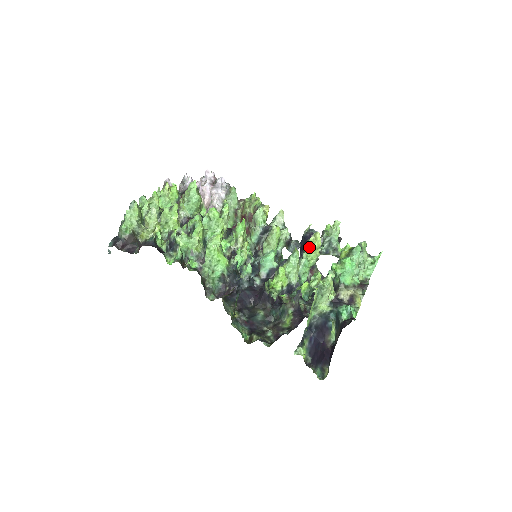
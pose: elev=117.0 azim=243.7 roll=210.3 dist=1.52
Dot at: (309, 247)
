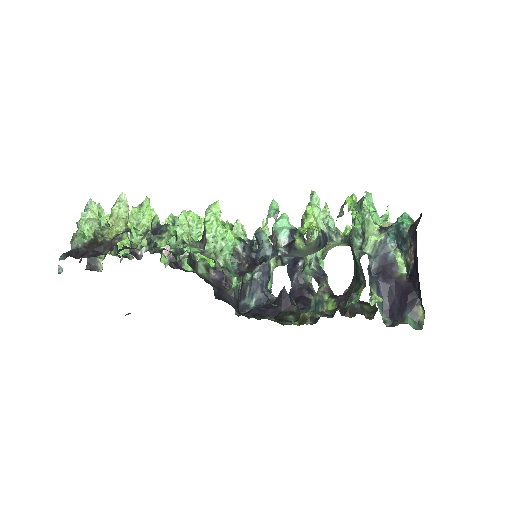
Dot at: occluded
